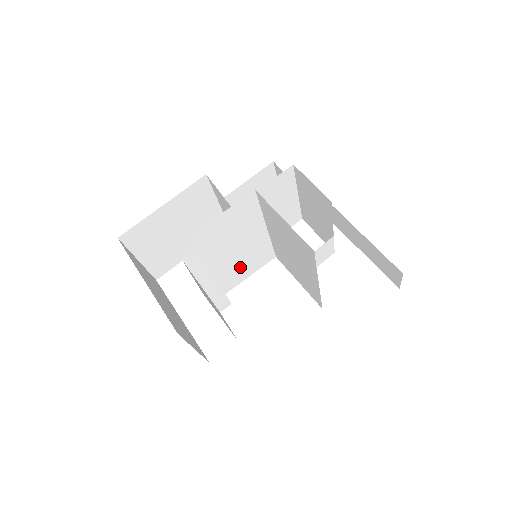
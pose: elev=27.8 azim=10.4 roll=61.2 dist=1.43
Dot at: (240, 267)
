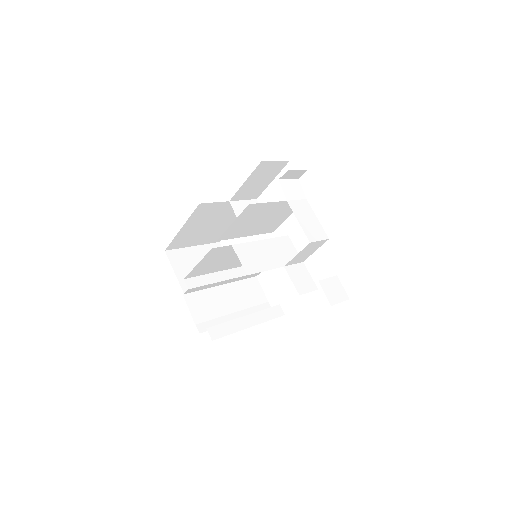
Dot at: occluded
